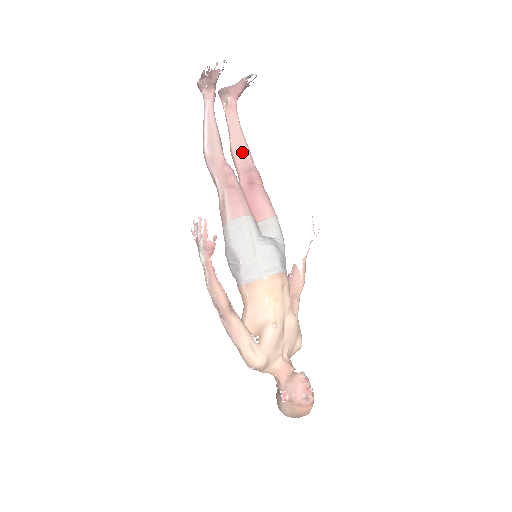
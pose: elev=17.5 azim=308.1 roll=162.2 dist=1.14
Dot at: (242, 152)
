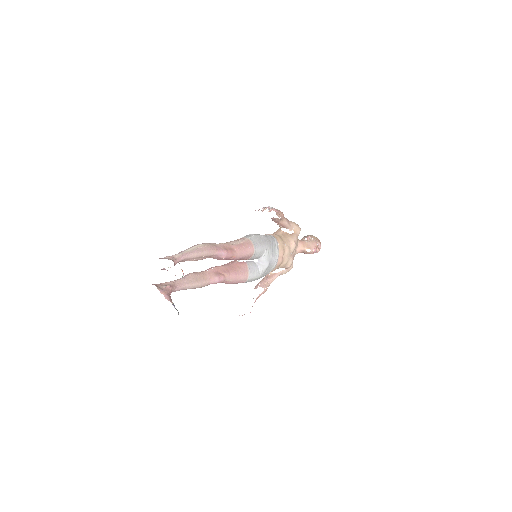
Dot at: (204, 257)
